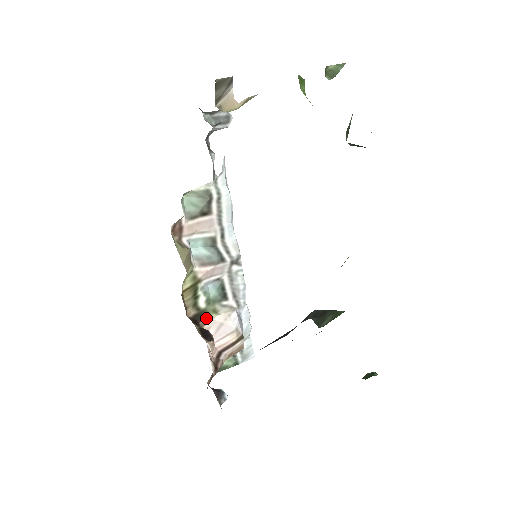
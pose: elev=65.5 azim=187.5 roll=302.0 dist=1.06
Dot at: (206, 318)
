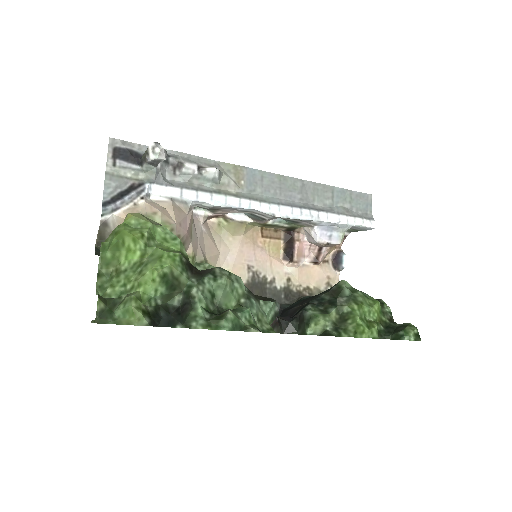
Dot at: (298, 228)
